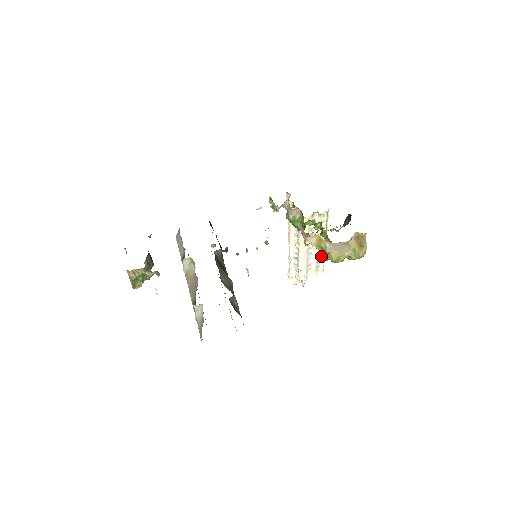
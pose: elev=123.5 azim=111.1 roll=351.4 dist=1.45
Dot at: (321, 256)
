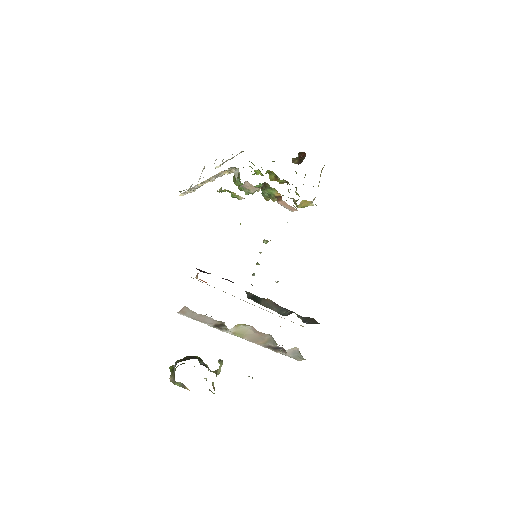
Dot at: occluded
